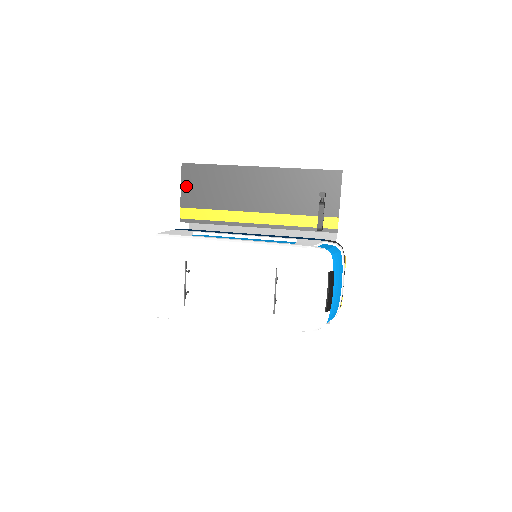
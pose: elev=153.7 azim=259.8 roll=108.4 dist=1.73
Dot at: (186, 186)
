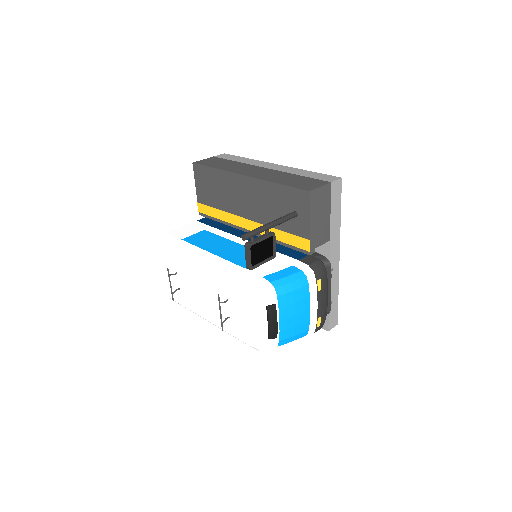
Dot at: (198, 184)
